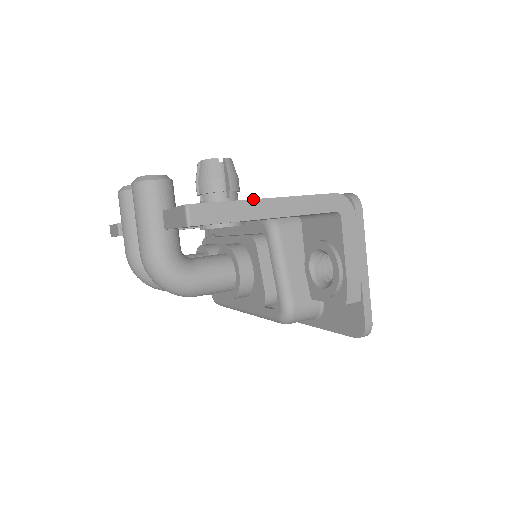
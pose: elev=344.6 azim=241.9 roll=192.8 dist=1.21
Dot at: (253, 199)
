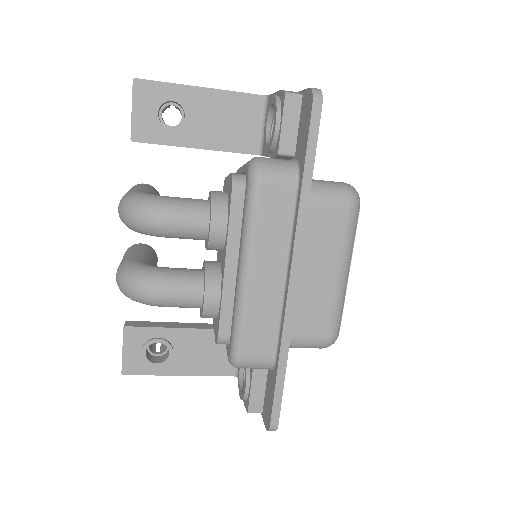
Dot at: occluded
